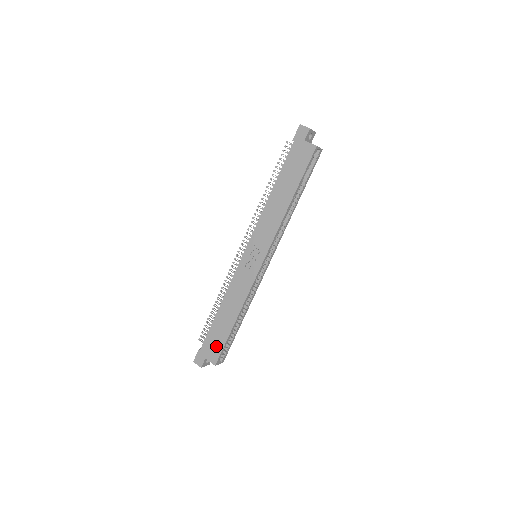
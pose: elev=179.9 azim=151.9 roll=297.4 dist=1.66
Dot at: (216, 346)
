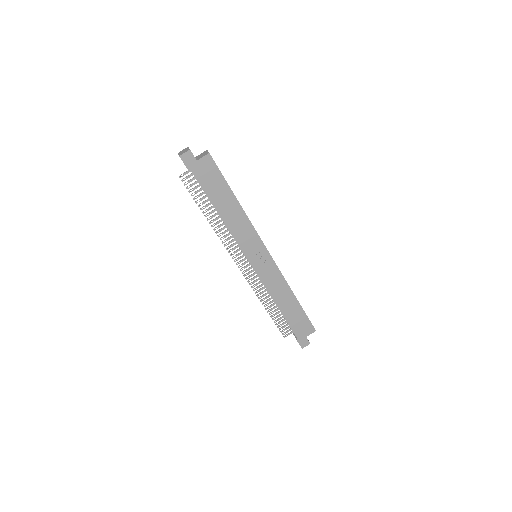
Dot at: (303, 324)
